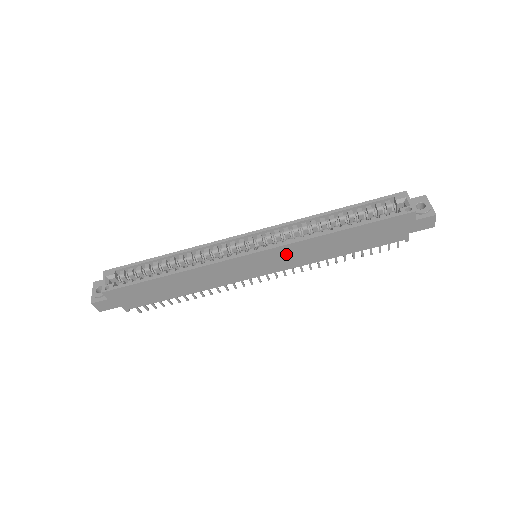
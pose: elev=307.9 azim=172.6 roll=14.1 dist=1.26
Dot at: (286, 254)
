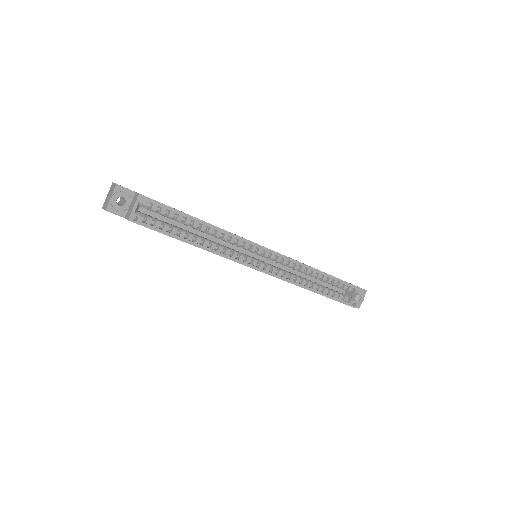
Dot at: occluded
